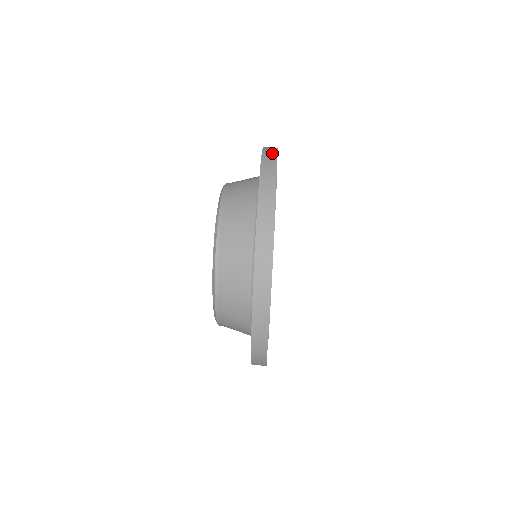
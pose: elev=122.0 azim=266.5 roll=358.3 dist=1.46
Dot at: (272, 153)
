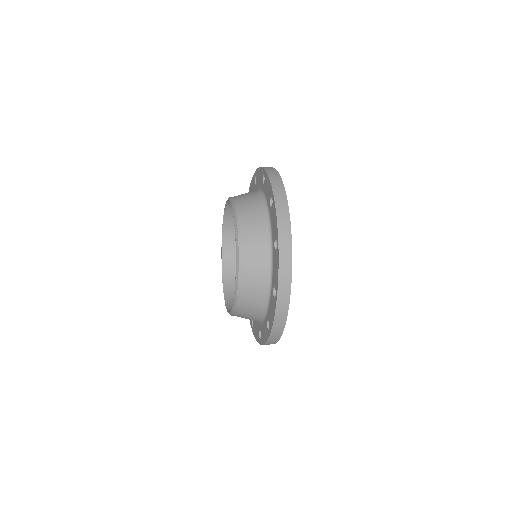
Dot at: (273, 170)
